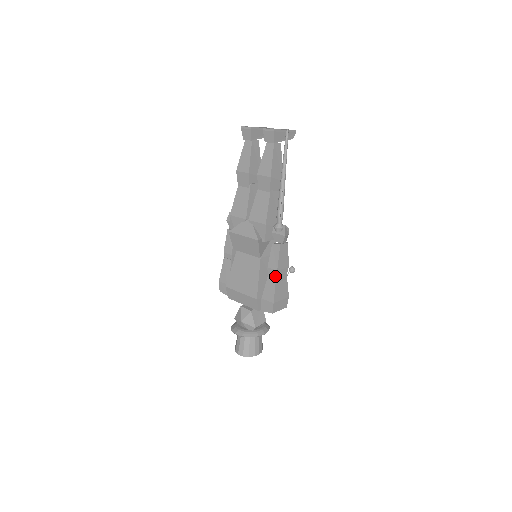
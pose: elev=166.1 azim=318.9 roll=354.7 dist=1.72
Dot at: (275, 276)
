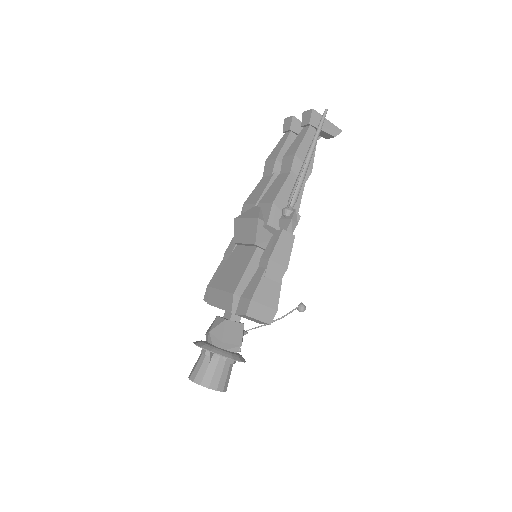
Dot at: (265, 267)
